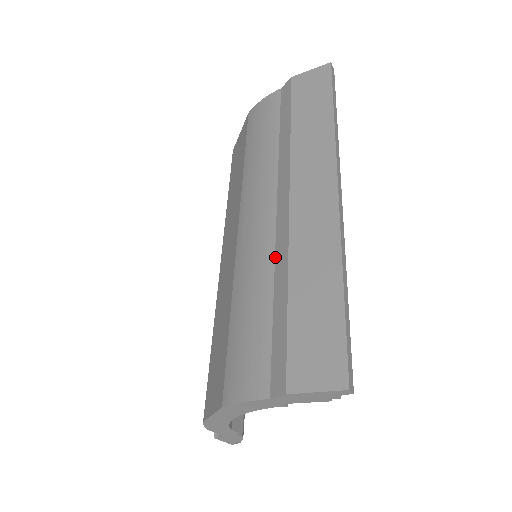
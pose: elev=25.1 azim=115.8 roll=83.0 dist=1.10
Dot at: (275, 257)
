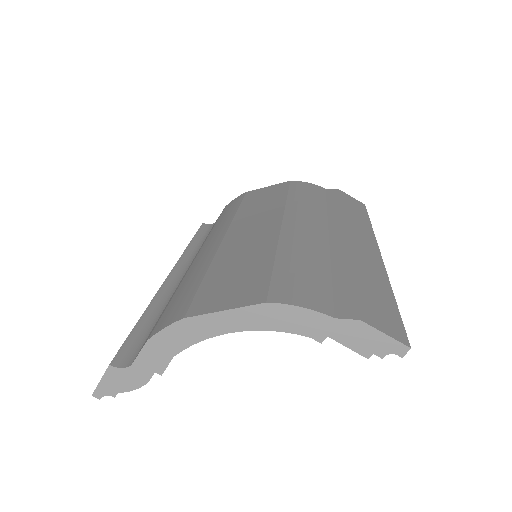
Dot at: (331, 252)
